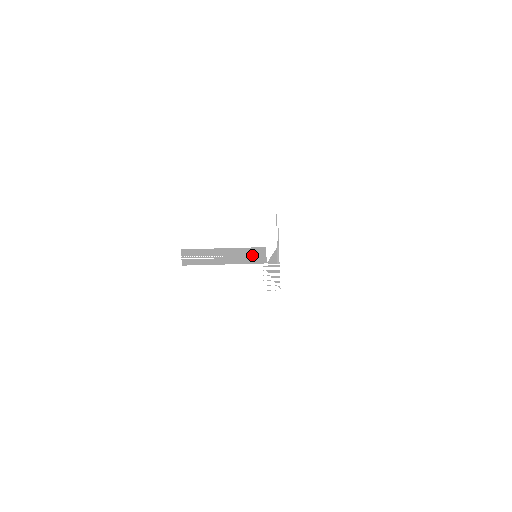
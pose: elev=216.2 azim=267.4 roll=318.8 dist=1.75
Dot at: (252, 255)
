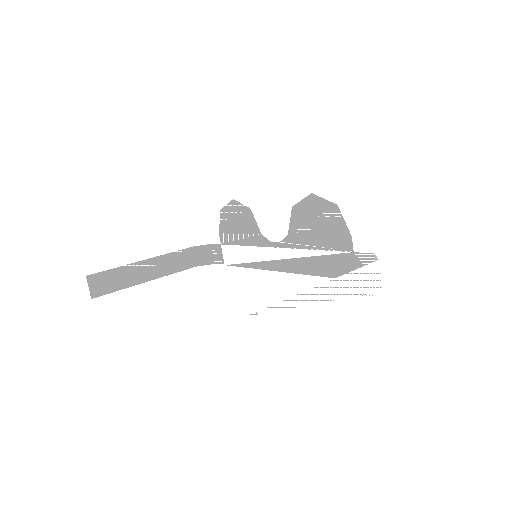
Dot at: (179, 260)
